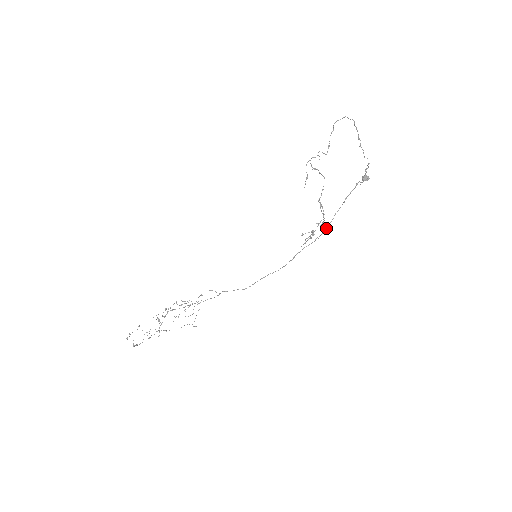
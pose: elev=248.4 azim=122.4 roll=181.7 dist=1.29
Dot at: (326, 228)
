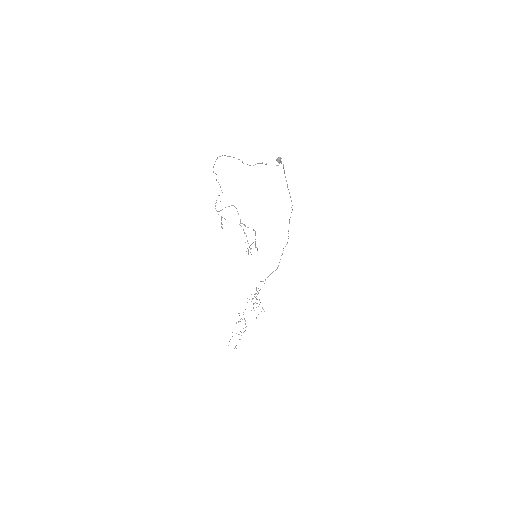
Dot at: (291, 200)
